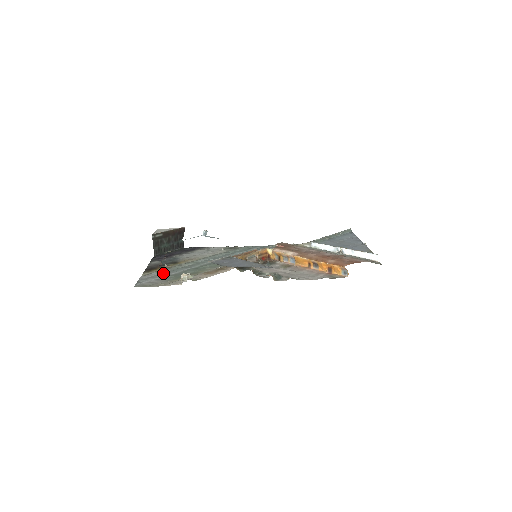
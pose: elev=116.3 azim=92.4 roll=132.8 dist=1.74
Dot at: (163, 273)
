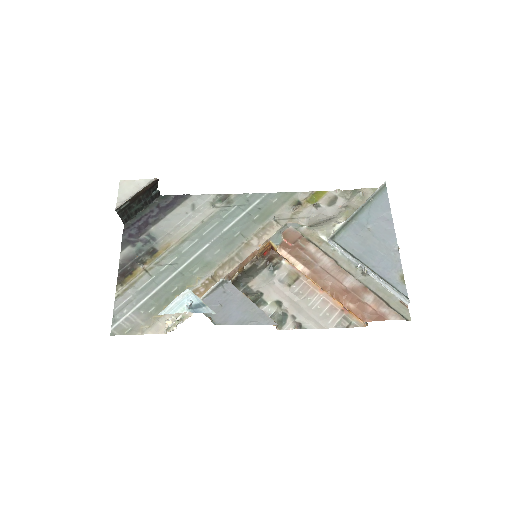
Dot at: (141, 290)
